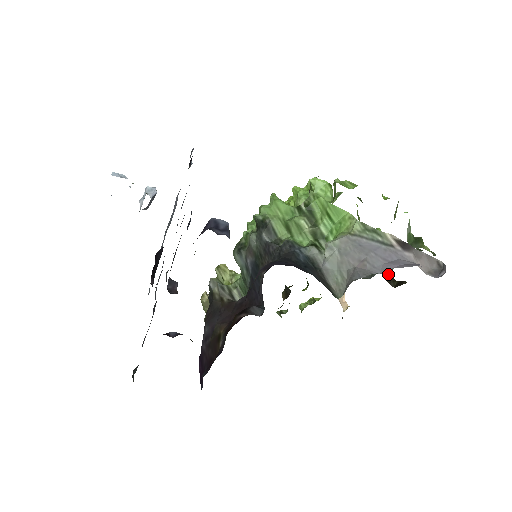
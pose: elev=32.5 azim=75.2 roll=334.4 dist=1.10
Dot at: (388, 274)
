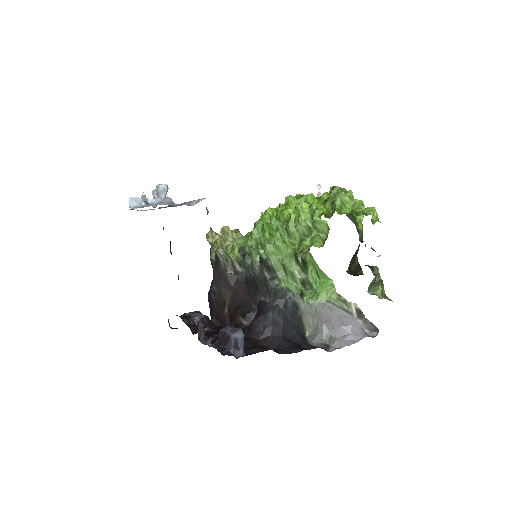
Dot at: (353, 257)
